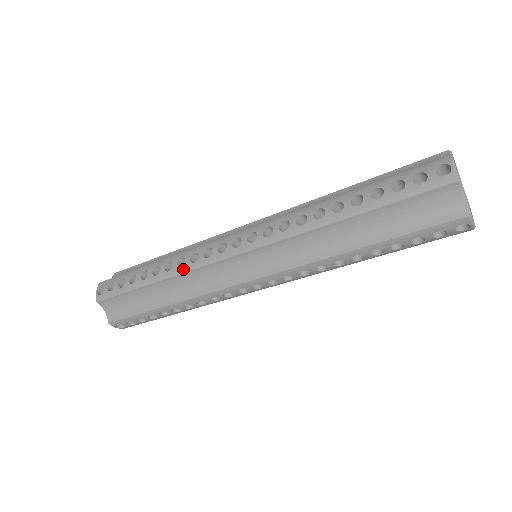
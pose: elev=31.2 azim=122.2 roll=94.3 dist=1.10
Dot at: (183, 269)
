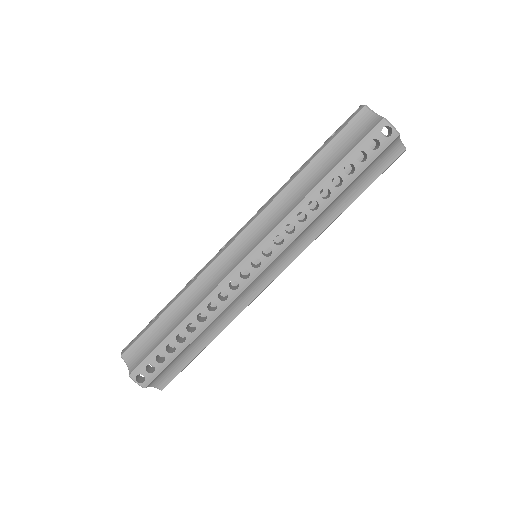
Dot at: (194, 278)
